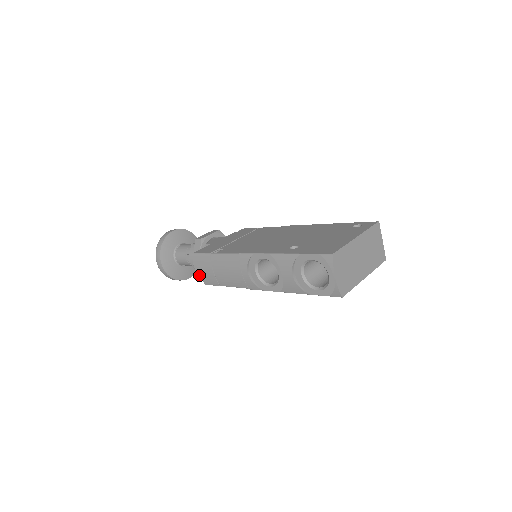
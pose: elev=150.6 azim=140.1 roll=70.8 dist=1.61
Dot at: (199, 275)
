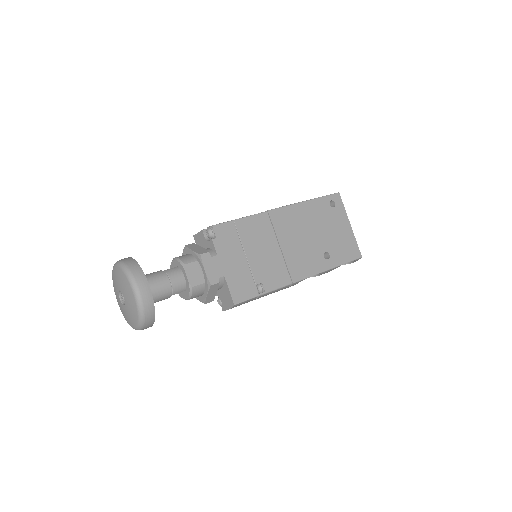
Dot at: occluded
